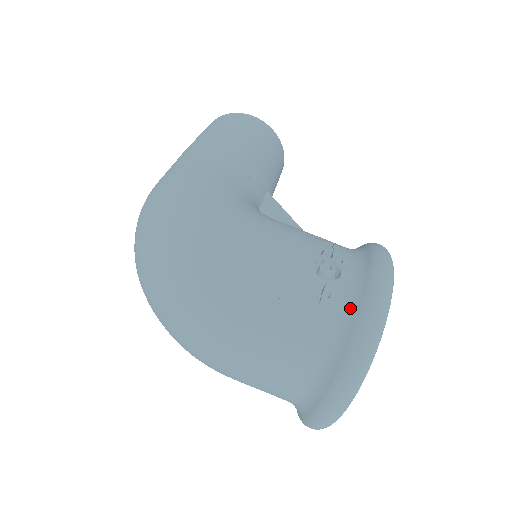
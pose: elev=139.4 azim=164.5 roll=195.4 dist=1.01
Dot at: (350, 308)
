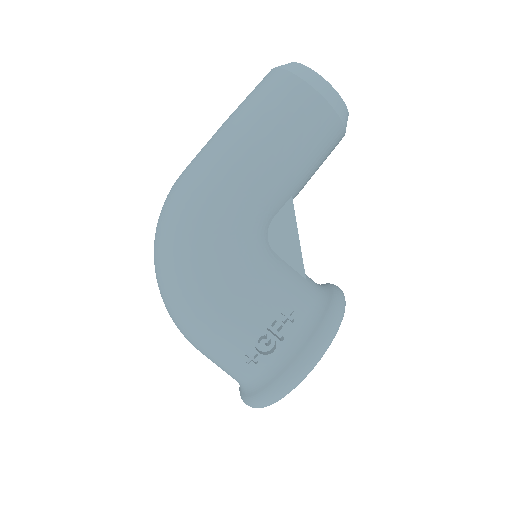
Dot at: (266, 377)
